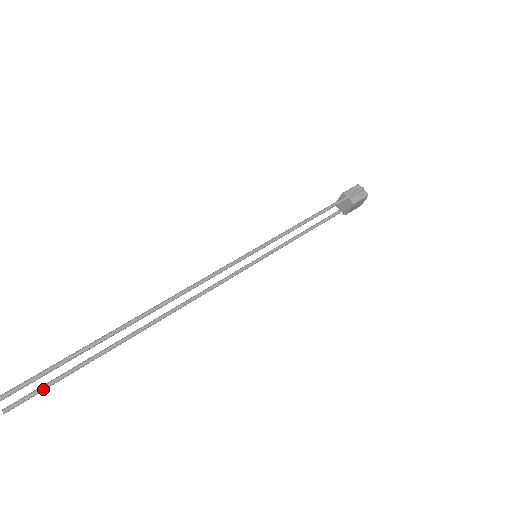
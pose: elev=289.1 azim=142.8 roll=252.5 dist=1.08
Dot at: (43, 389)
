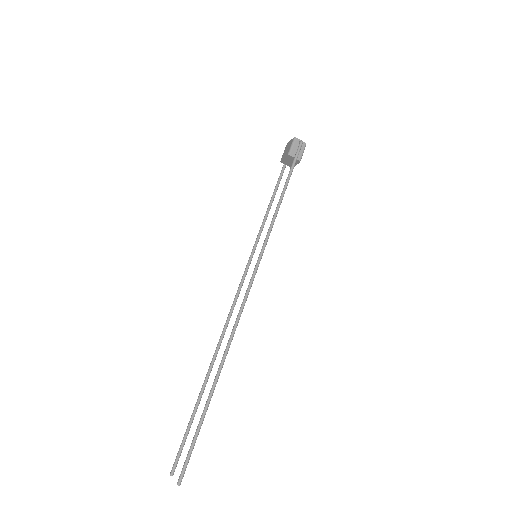
Dot at: occluded
